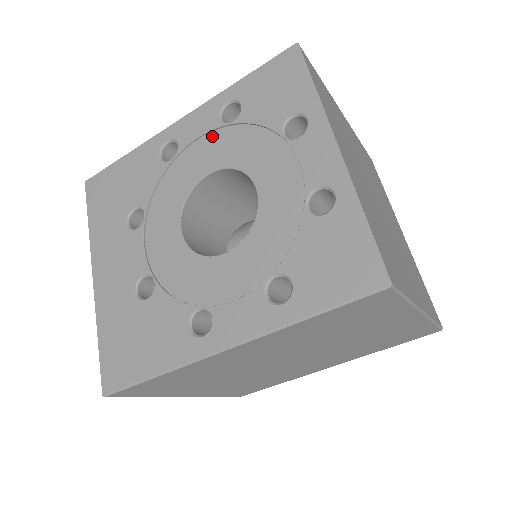
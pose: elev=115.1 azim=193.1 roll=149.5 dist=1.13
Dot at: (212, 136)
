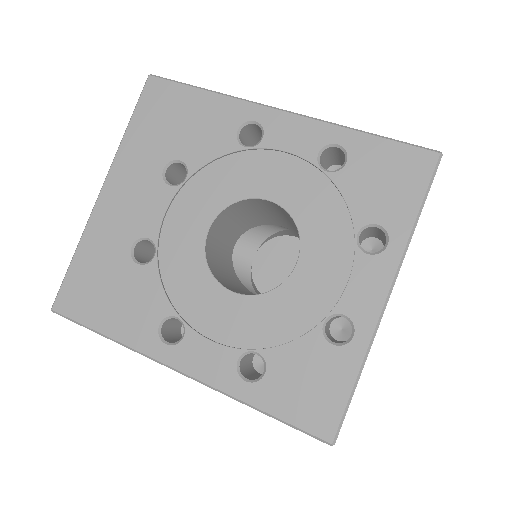
Dot at: (299, 164)
